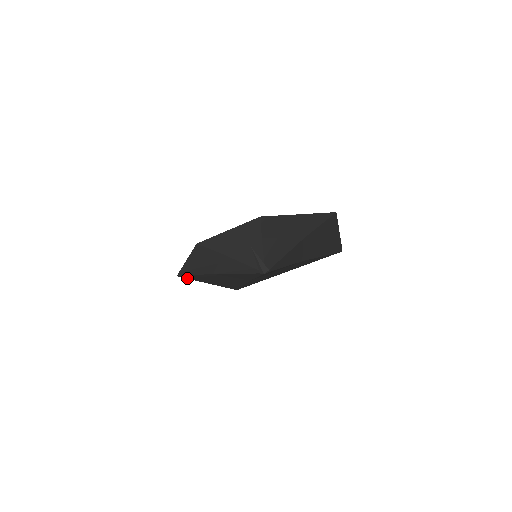
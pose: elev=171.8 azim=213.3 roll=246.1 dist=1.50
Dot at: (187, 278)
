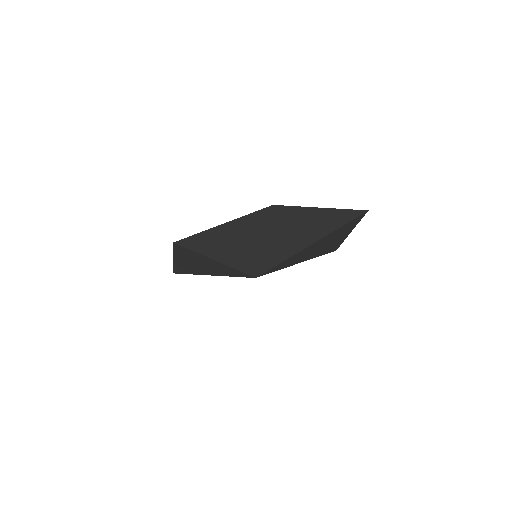
Dot at: (192, 236)
